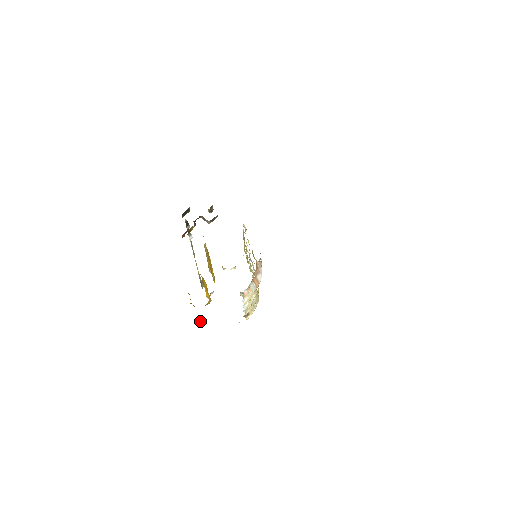
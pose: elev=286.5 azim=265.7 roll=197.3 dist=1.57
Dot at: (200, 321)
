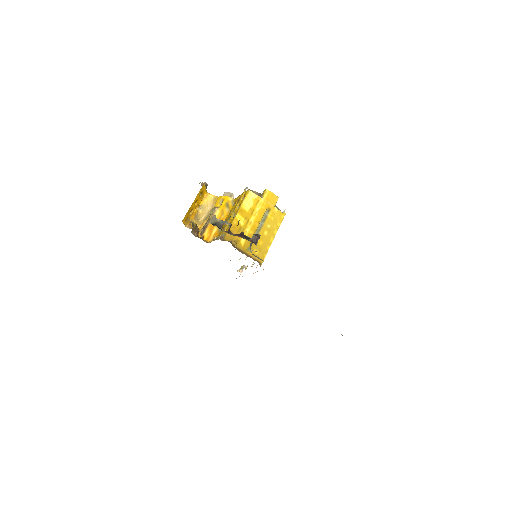
Dot at: occluded
